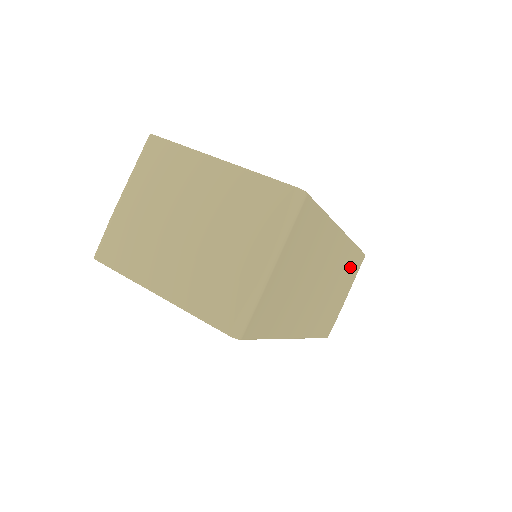
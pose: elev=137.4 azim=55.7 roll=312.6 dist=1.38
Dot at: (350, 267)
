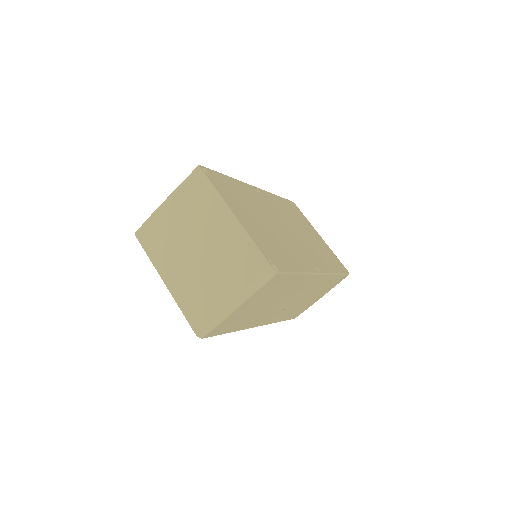
Dot at: (327, 285)
